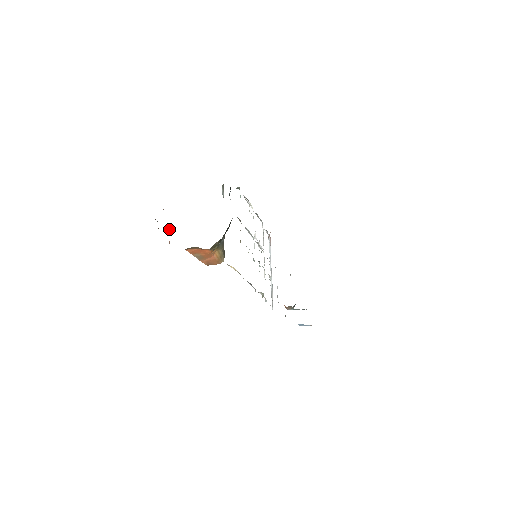
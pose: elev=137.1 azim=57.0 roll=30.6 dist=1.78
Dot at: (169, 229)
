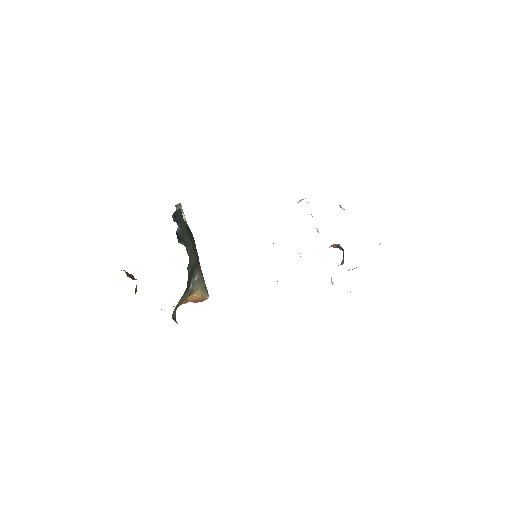
Dot at: occluded
